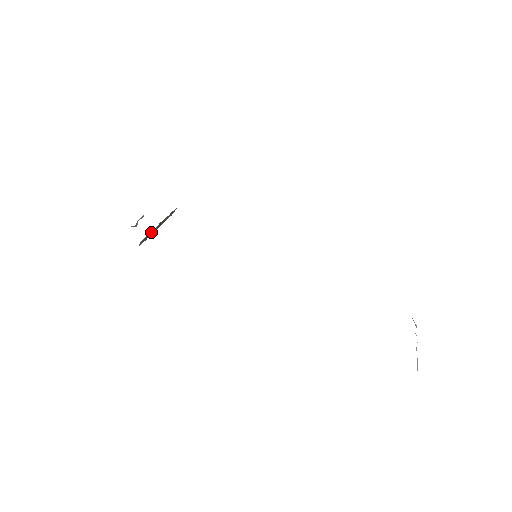
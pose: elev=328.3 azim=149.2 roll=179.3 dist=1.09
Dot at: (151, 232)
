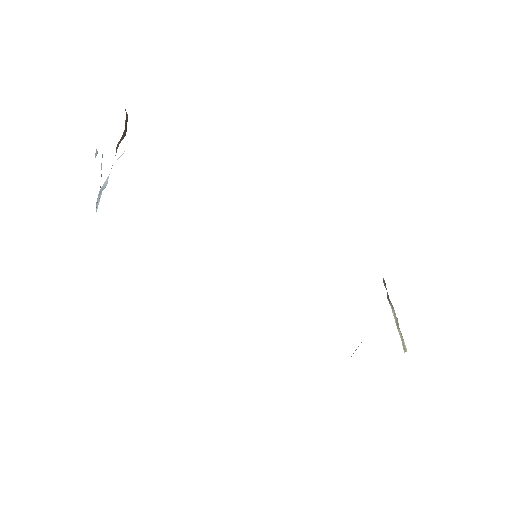
Dot at: occluded
